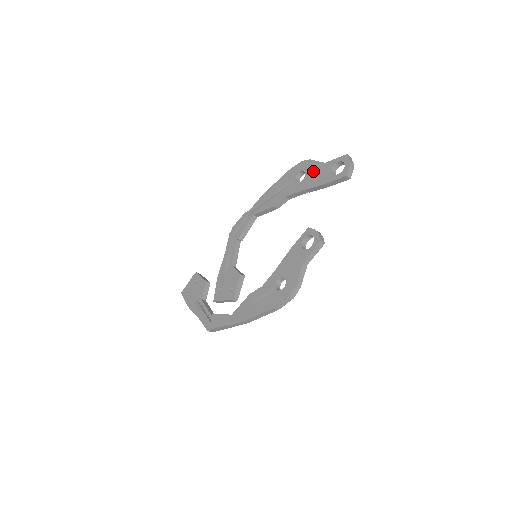
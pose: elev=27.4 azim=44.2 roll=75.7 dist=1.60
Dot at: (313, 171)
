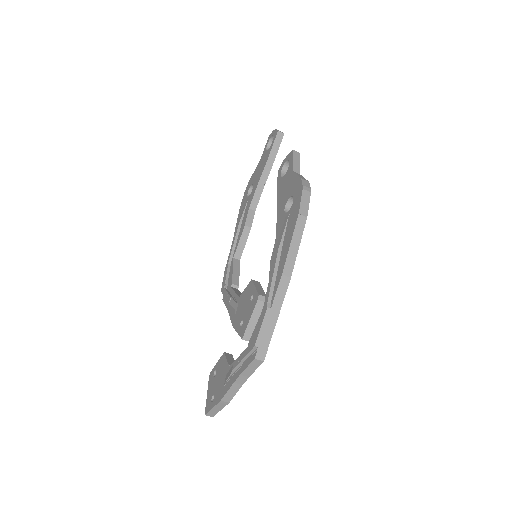
Dot at: (256, 174)
